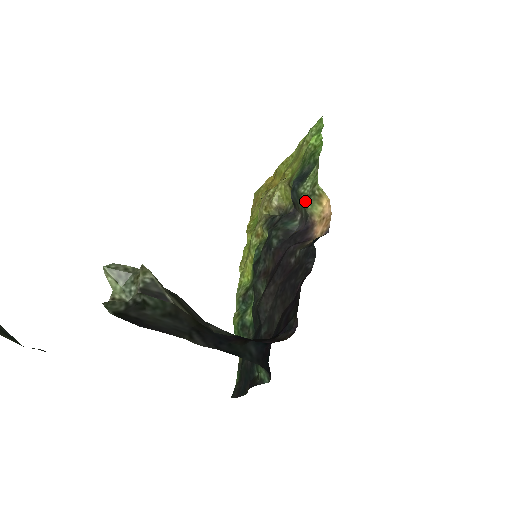
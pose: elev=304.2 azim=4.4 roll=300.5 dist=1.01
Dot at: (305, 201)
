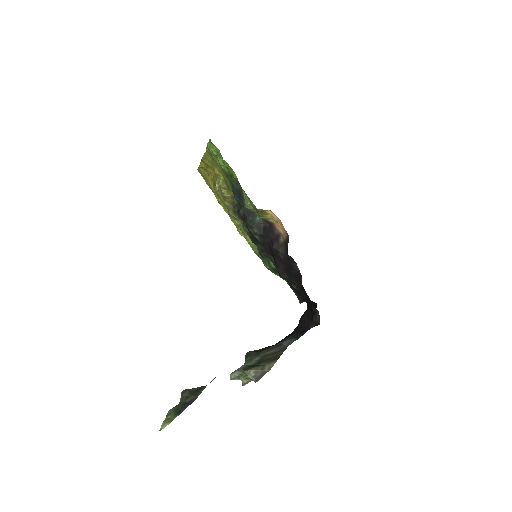
Dot at: (257, 216)
